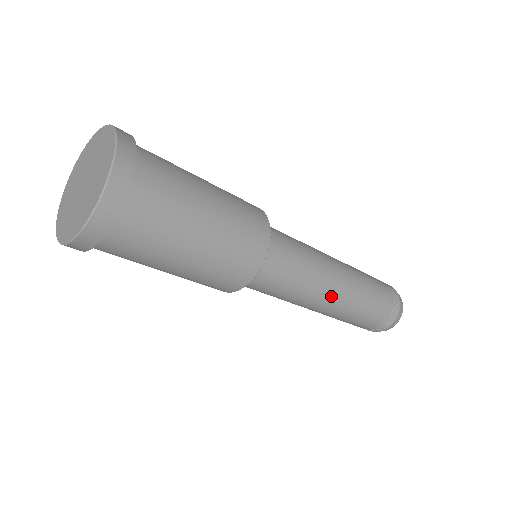
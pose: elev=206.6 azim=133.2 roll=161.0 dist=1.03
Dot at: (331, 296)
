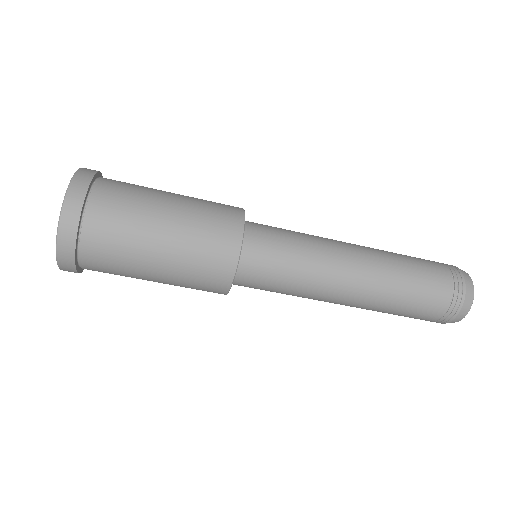
Dot at: (344, 296)
